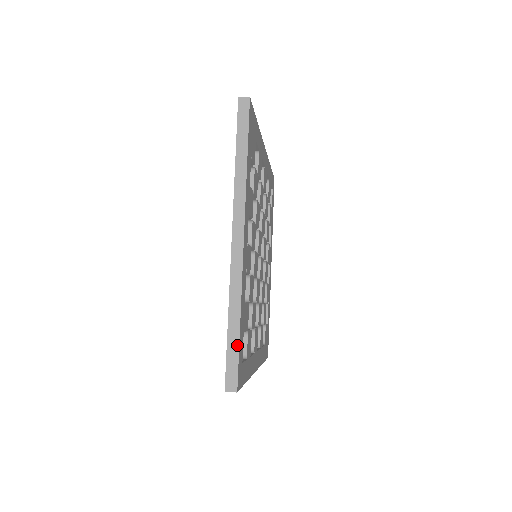
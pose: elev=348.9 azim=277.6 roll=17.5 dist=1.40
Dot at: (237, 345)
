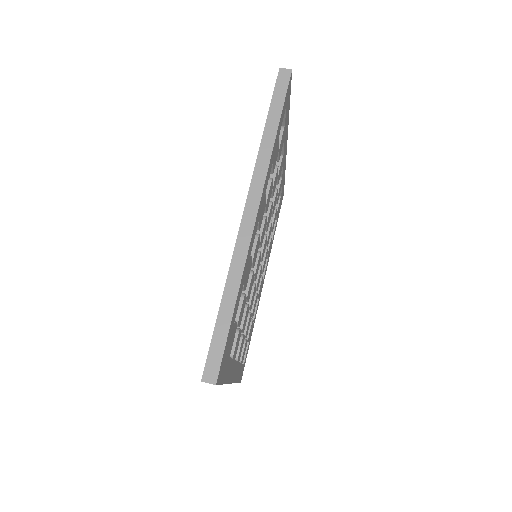
Dot at: occluded
